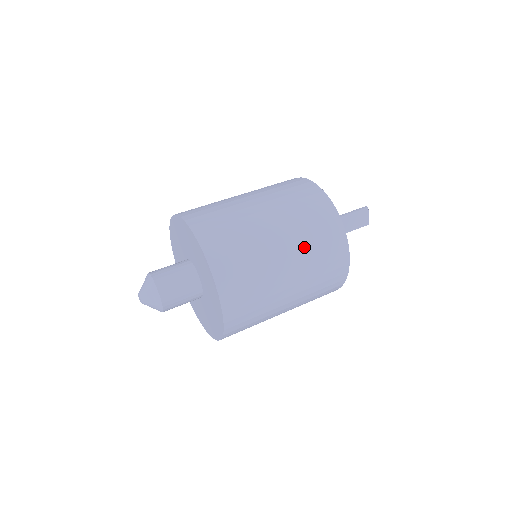
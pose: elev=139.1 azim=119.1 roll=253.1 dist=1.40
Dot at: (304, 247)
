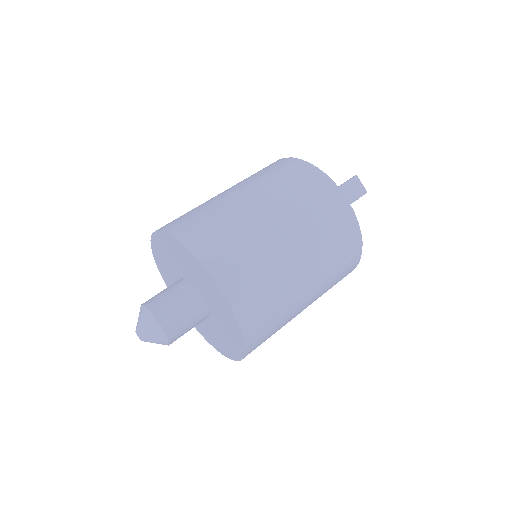
Dot at: (291, 204)
